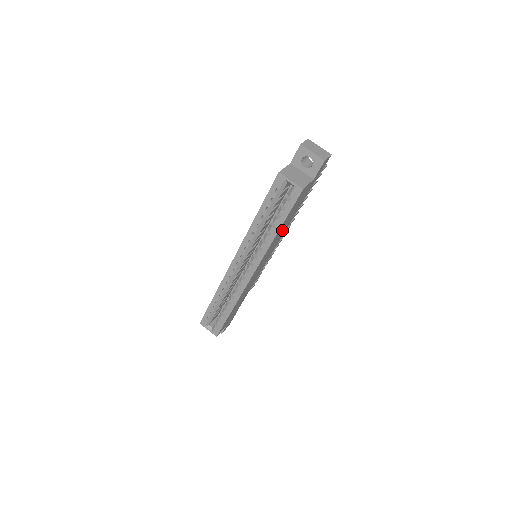
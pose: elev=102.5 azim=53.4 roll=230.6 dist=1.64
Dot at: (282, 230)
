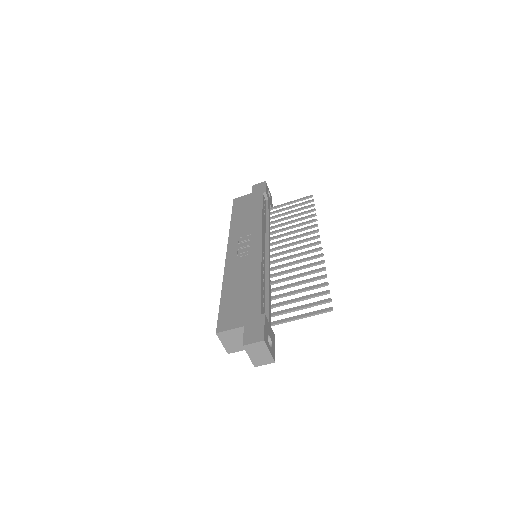
Dot at: occluded
